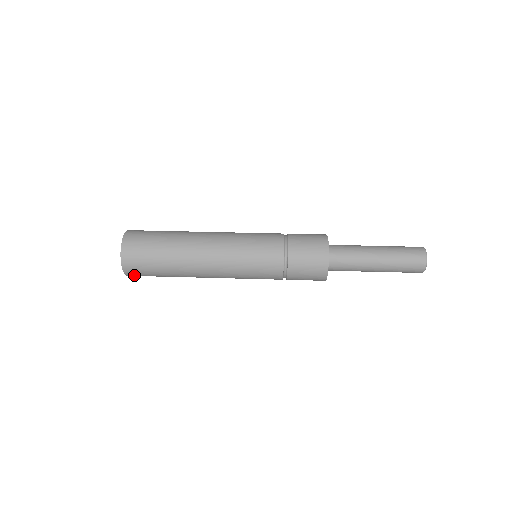
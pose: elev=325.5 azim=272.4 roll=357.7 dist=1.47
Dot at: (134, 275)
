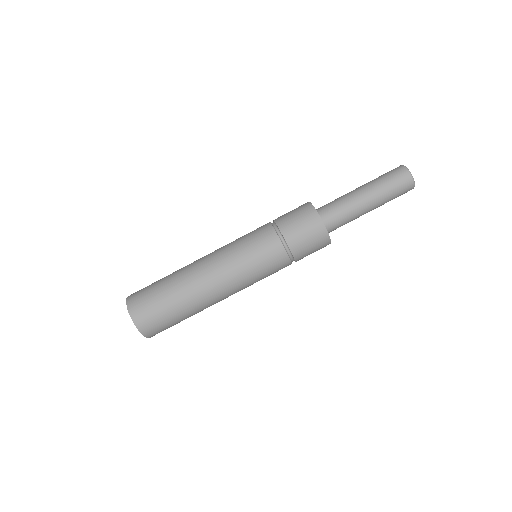
Dot at: occluded
